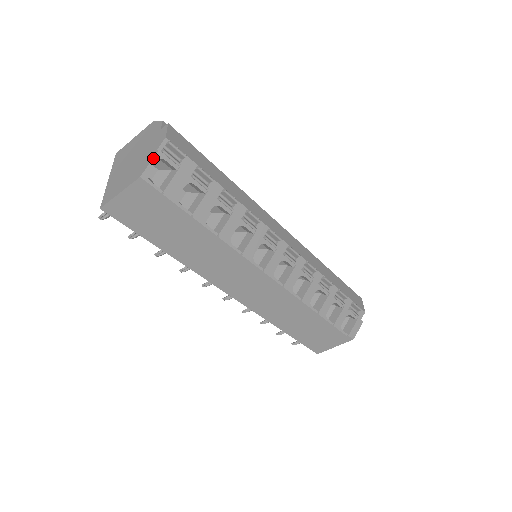
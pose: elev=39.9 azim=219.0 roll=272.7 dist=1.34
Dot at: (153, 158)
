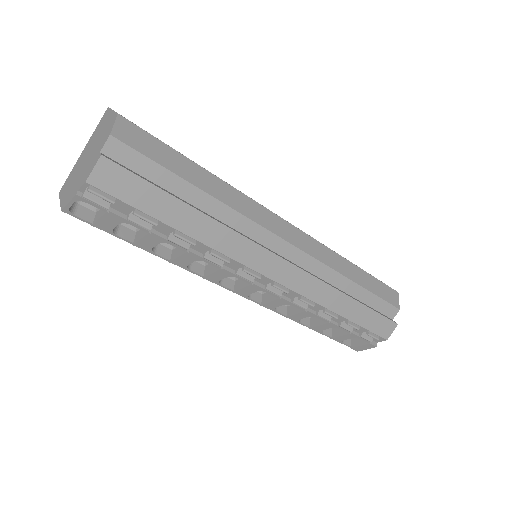
Dot at: (71, 199)
